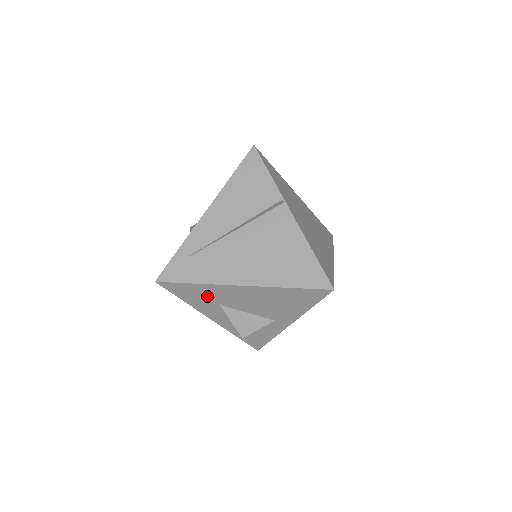
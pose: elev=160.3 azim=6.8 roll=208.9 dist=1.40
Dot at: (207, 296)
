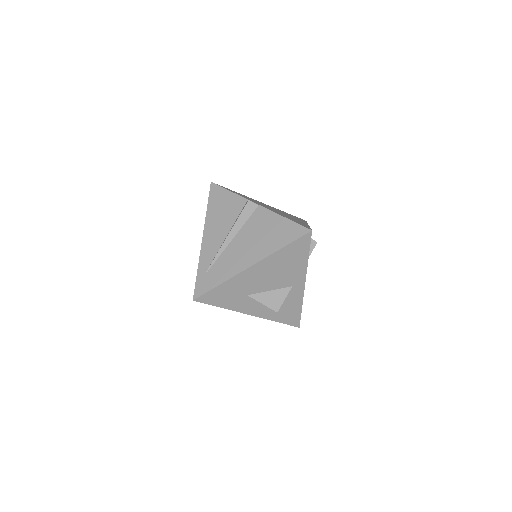
Dot at: (234, 292)
